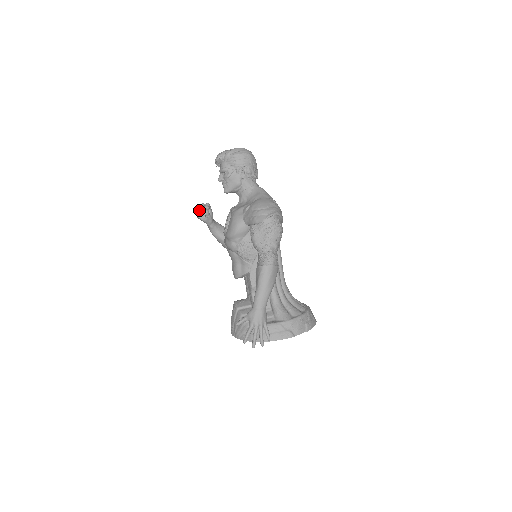
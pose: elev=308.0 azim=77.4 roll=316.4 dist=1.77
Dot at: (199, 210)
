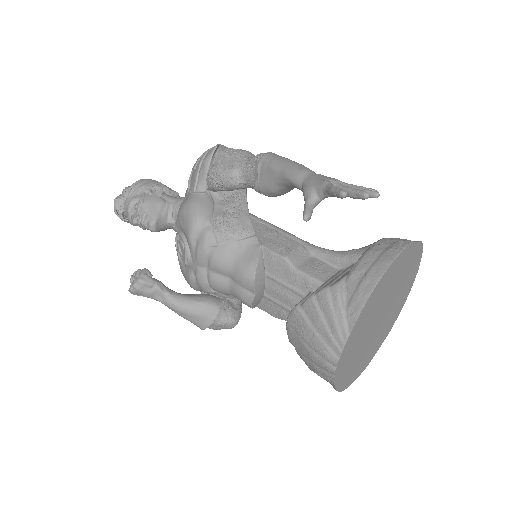
Dot at: (133, 280)
